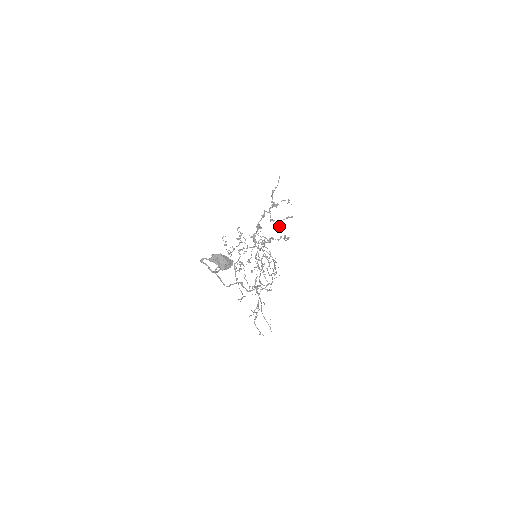
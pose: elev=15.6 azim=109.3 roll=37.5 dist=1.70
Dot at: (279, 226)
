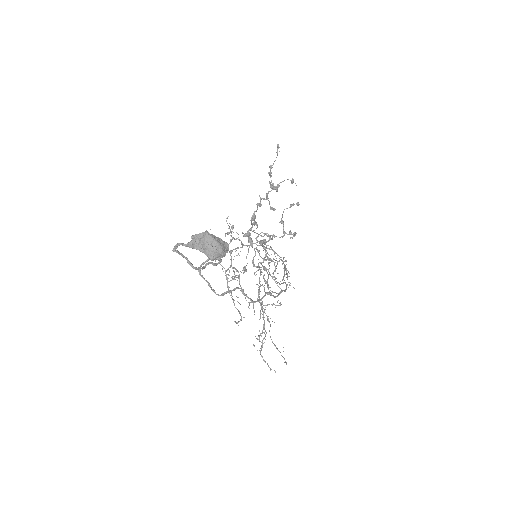
Dot at: (281, 218)
